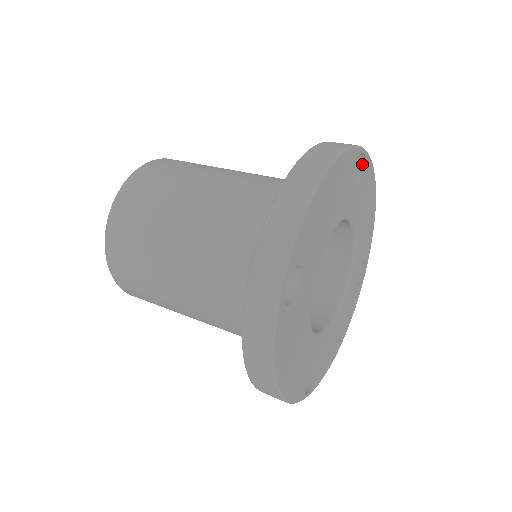
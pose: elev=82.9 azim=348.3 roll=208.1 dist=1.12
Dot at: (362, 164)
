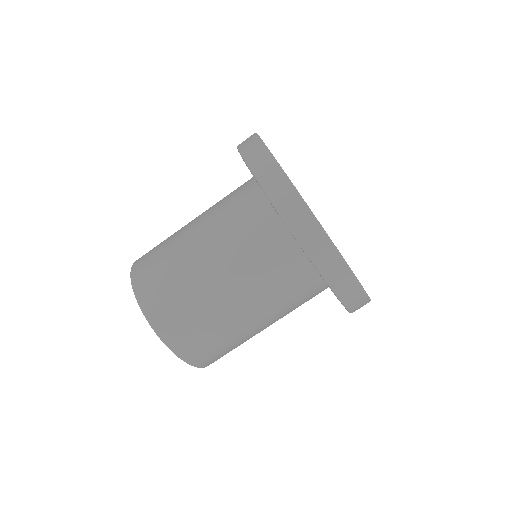
Dot at: occluded
